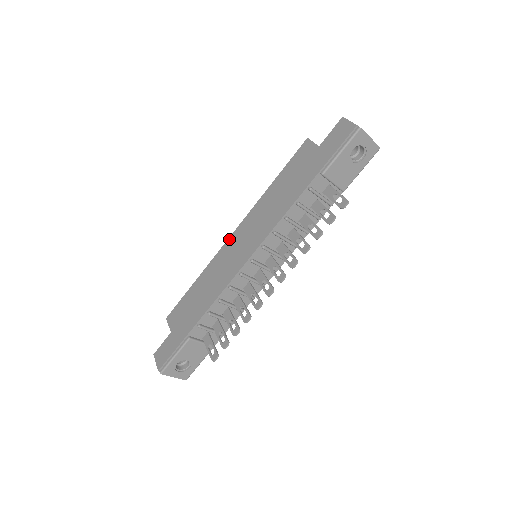
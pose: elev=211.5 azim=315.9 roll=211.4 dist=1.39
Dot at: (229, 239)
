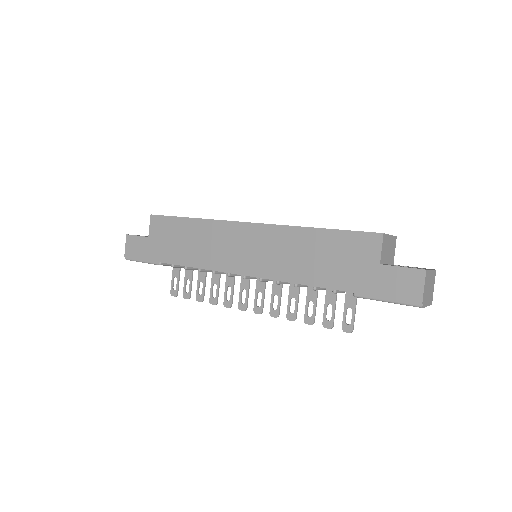
Dot at: (242, 224)
